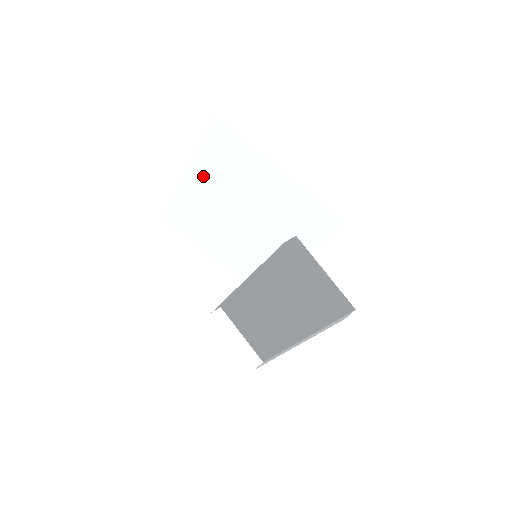
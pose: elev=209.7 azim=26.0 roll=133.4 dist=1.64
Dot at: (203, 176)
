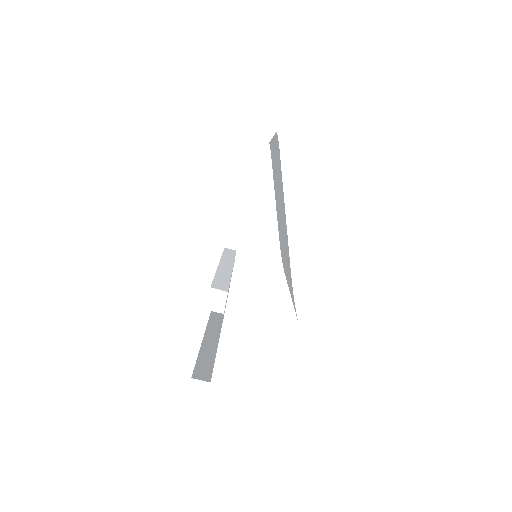
Dot at: occluded
